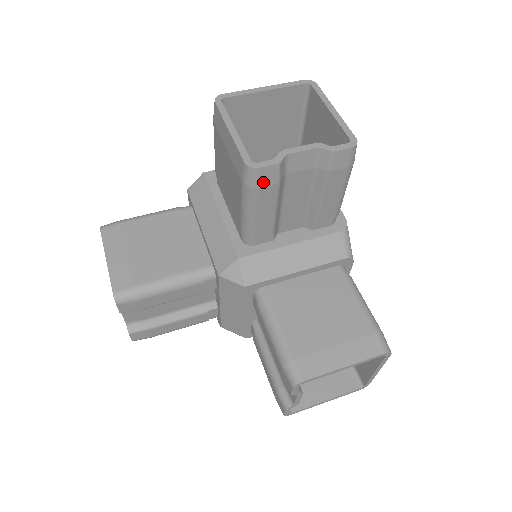
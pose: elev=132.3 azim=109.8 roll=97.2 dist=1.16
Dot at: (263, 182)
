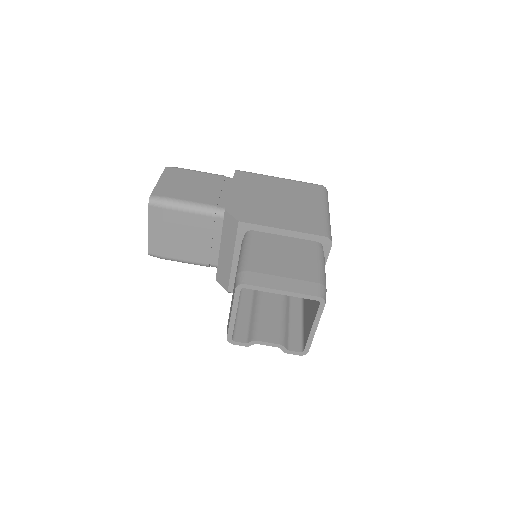
Dot at: occluded
